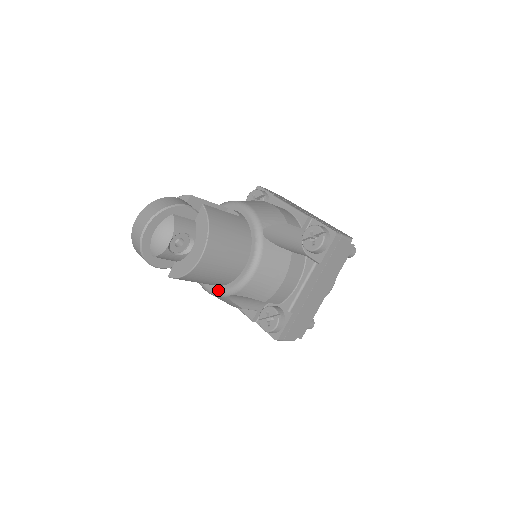
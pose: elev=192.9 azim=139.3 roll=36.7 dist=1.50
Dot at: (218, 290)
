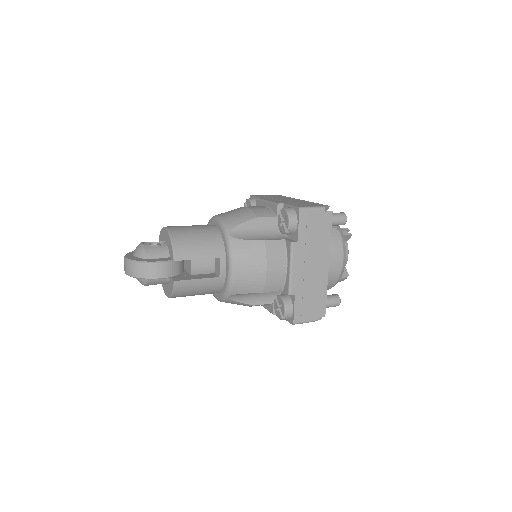
Dot at: occluded
